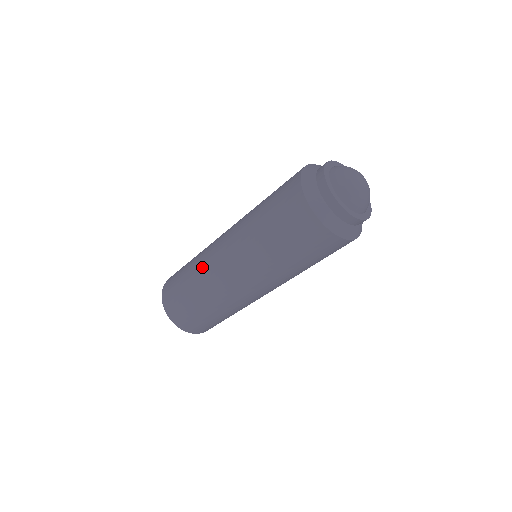
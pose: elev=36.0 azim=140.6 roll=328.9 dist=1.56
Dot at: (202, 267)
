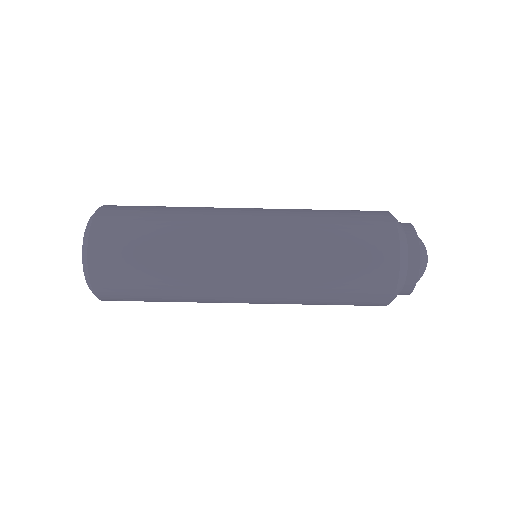
Dot at: (207, 207)
